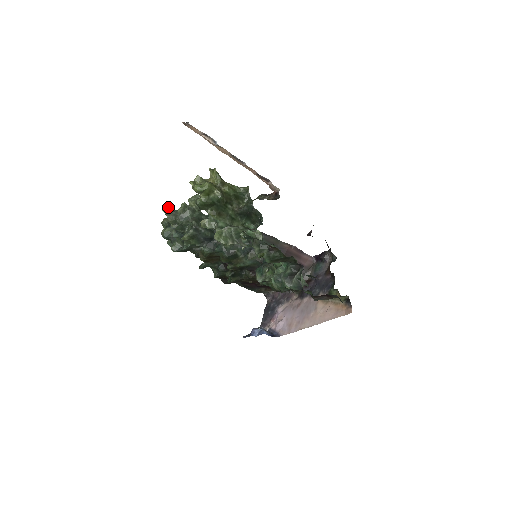
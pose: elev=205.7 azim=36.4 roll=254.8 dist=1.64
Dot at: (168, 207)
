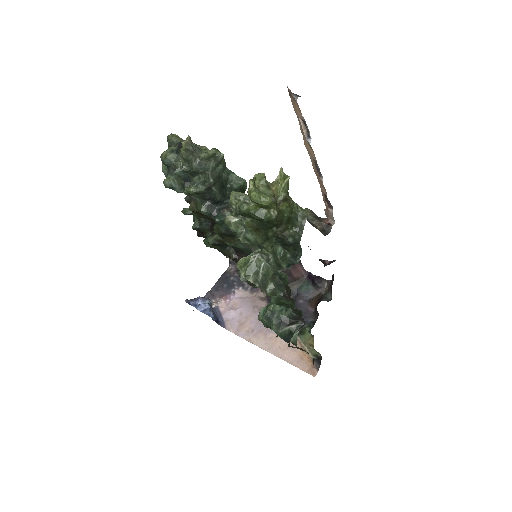
Dot at: occluded
